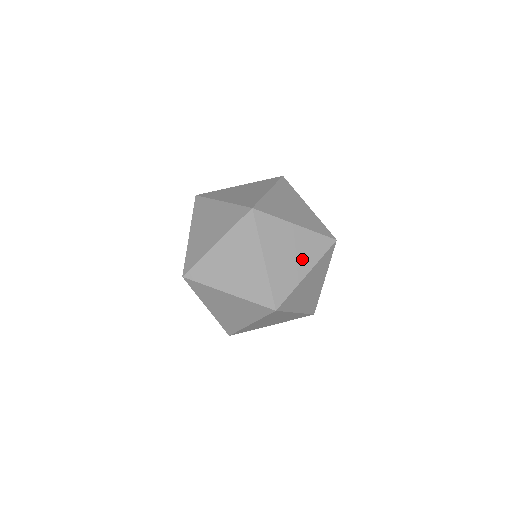
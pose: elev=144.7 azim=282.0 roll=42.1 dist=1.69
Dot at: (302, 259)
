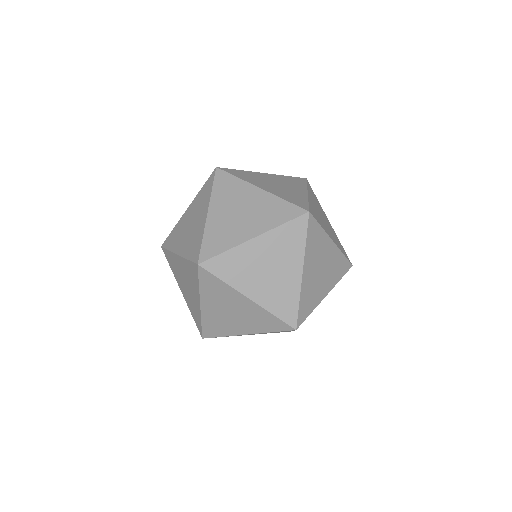
Dot at: occluded
